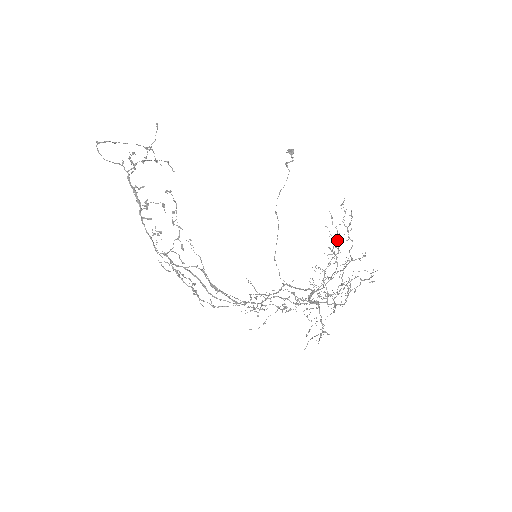
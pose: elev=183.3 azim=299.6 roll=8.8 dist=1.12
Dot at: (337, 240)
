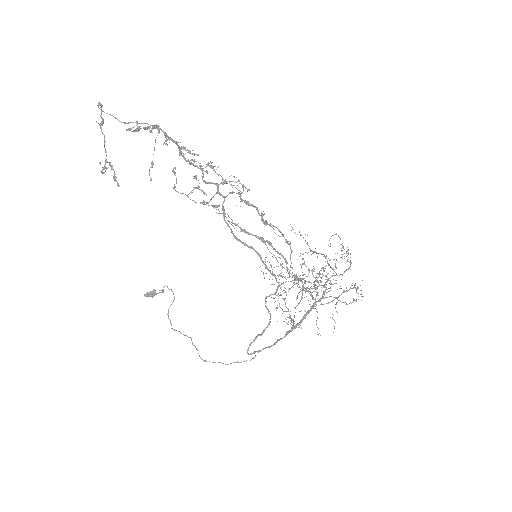
Dot at: occluded
